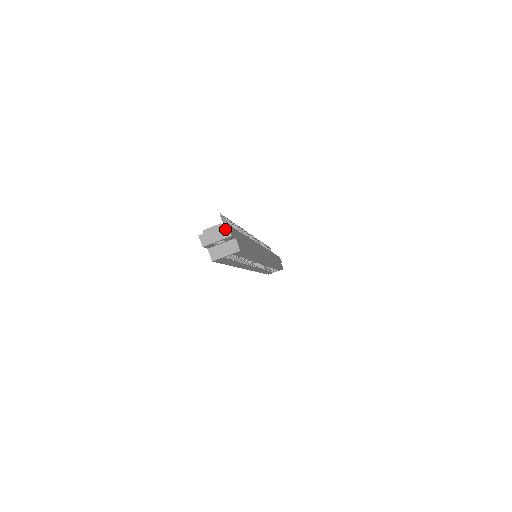
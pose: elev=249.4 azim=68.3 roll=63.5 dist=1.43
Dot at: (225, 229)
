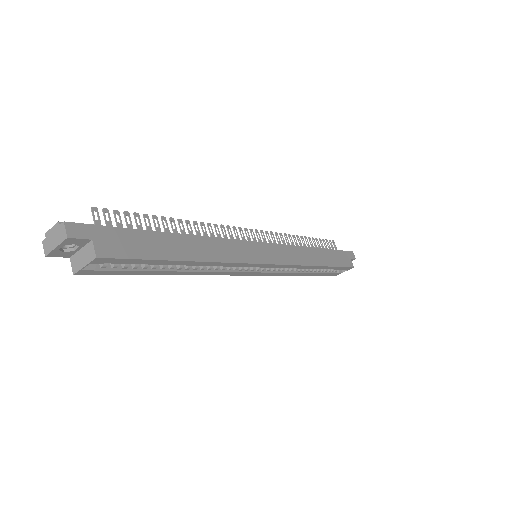
Dot at: (62, 229)
